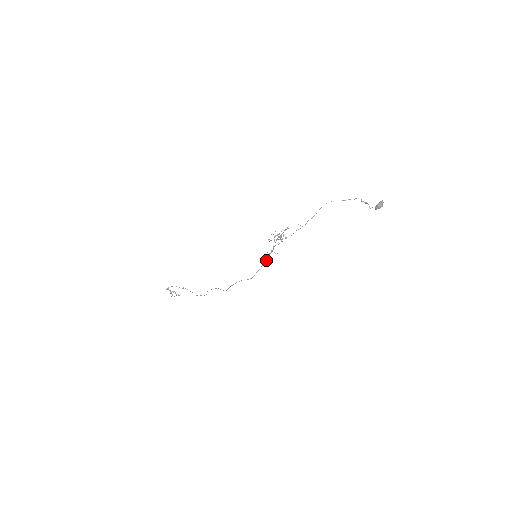
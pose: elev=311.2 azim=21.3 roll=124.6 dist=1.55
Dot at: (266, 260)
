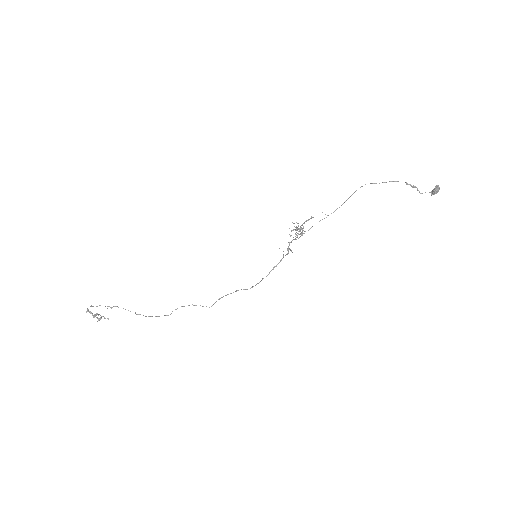
Dot at: occluded
